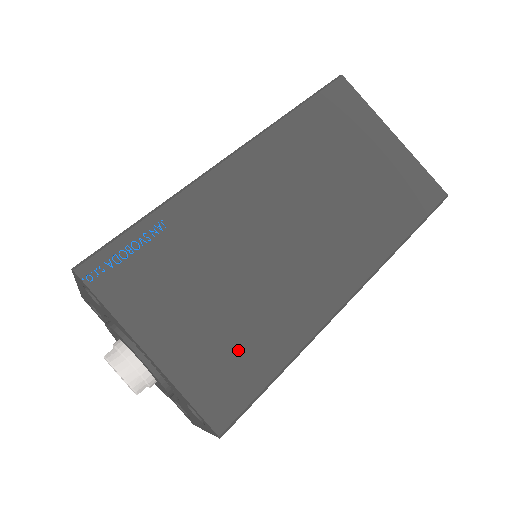
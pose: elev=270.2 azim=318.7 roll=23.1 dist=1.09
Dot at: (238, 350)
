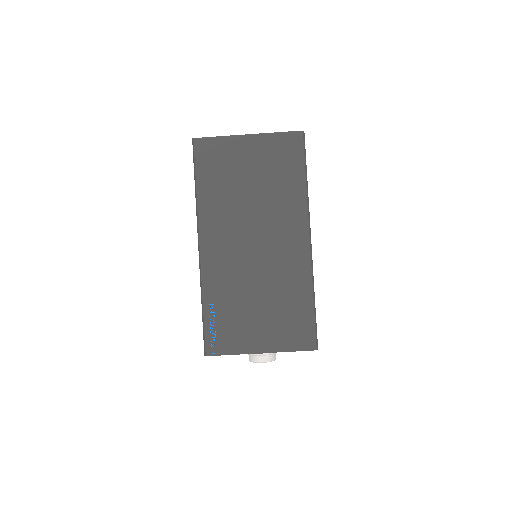
Dot at: (290, 315)
